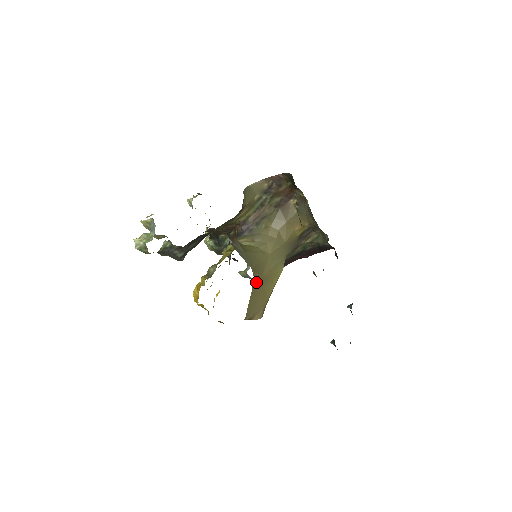
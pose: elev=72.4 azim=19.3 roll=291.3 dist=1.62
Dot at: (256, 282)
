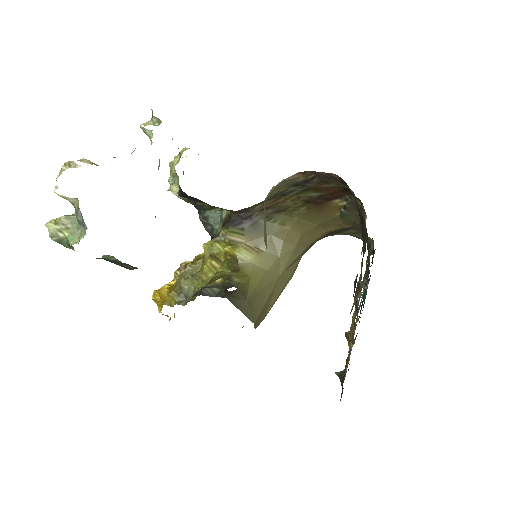
Dot at: occluded
